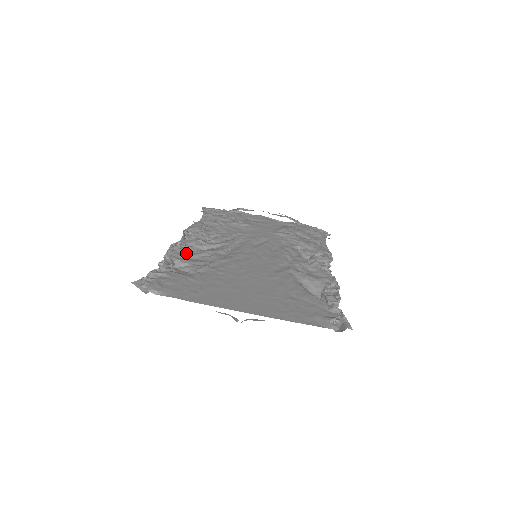
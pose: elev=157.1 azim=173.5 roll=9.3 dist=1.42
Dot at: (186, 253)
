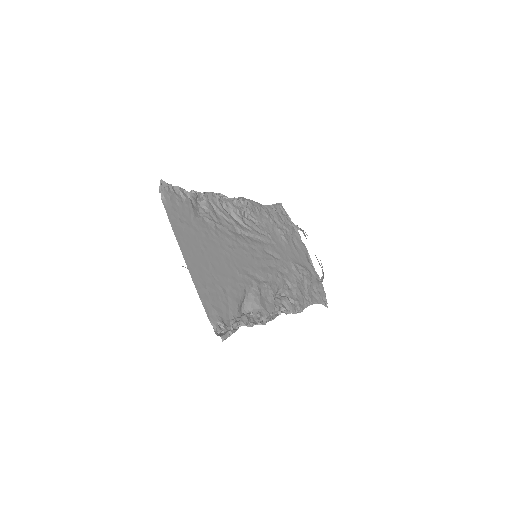
Dot at: (218, 205)
